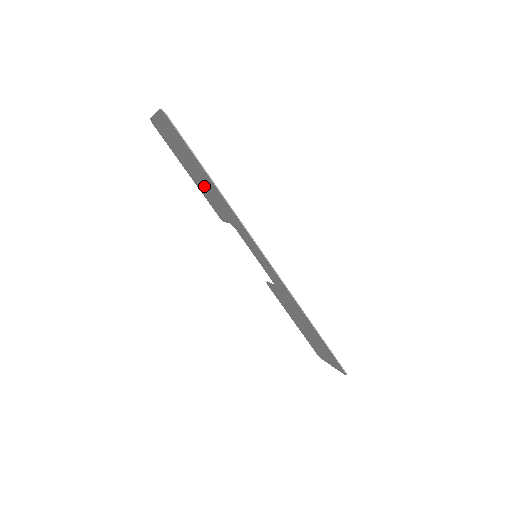
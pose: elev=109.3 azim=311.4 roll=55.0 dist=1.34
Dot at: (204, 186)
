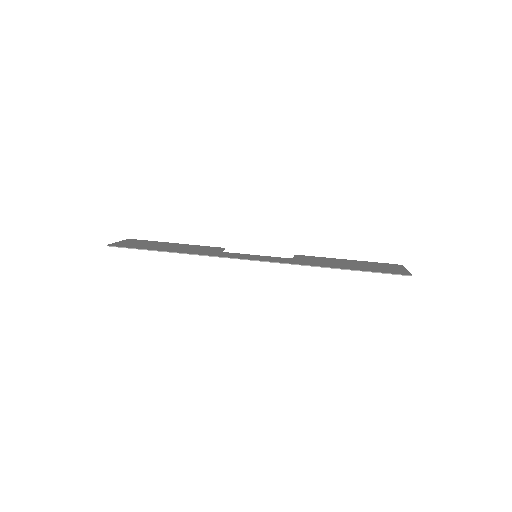
Dot at: occluded
